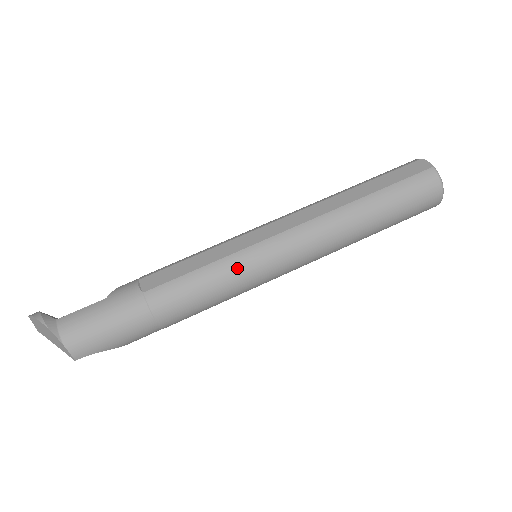
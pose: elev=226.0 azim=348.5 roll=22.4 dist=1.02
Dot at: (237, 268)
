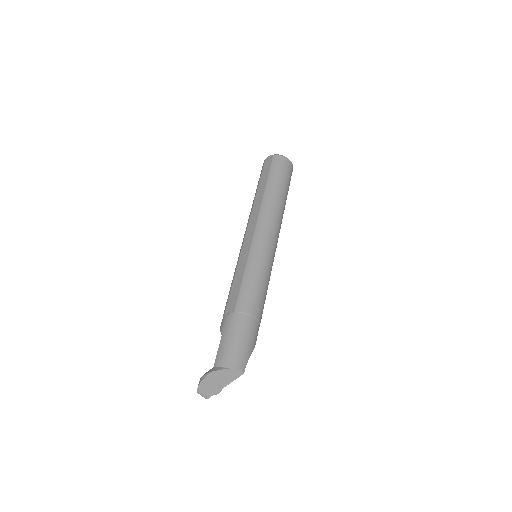
Dot at: (257, 261)
